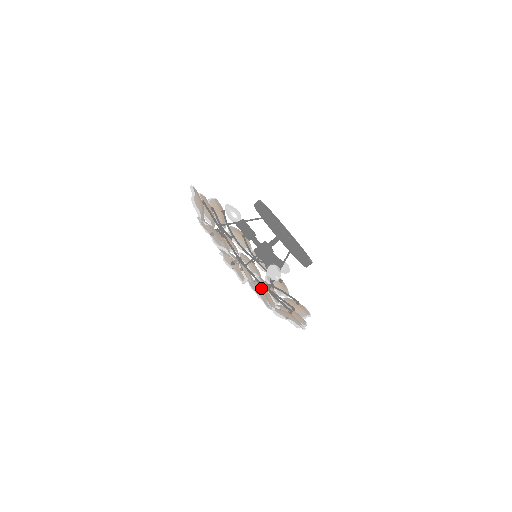
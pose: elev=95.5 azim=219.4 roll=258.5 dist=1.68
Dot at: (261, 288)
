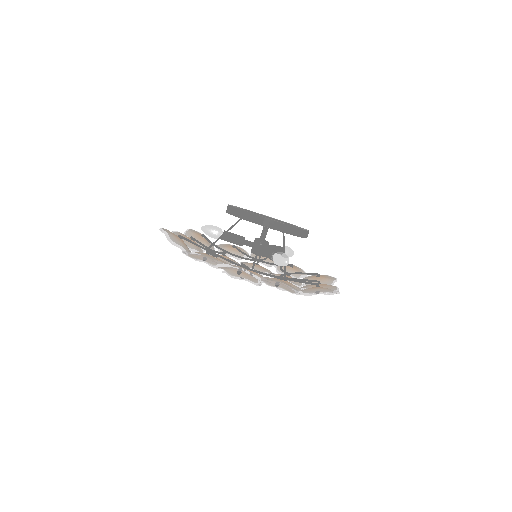
Dot at: (278, 280)
